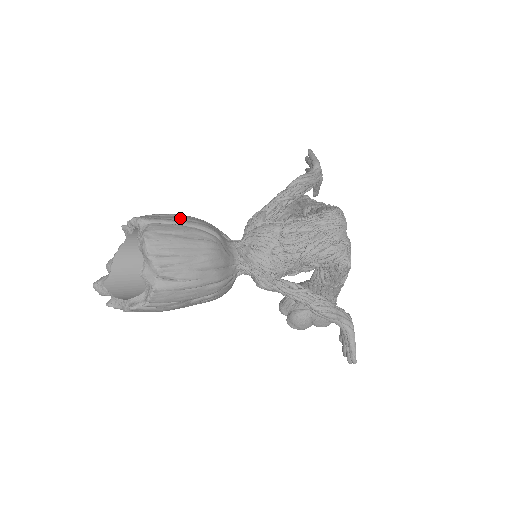
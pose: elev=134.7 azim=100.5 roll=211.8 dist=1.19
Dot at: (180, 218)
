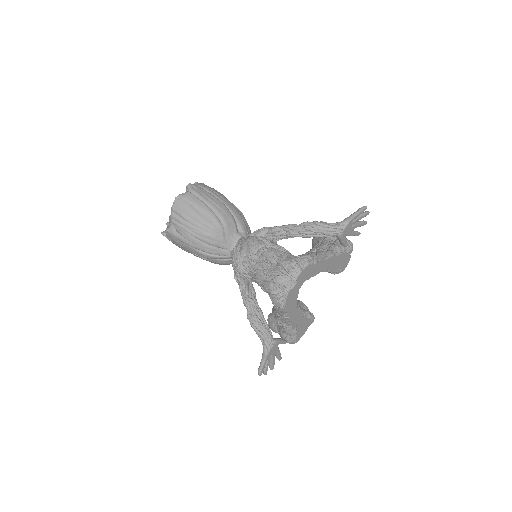
Dot at: (211, 199)
